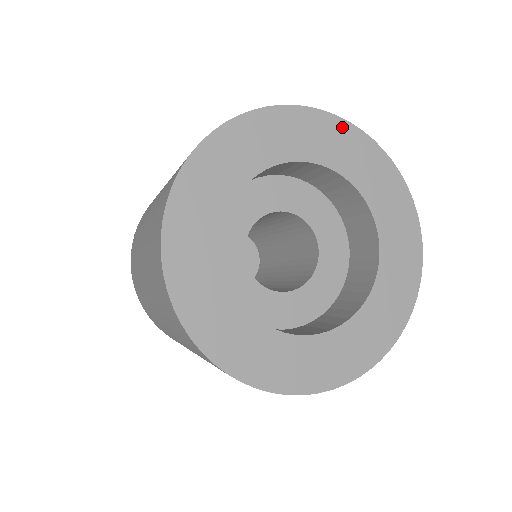
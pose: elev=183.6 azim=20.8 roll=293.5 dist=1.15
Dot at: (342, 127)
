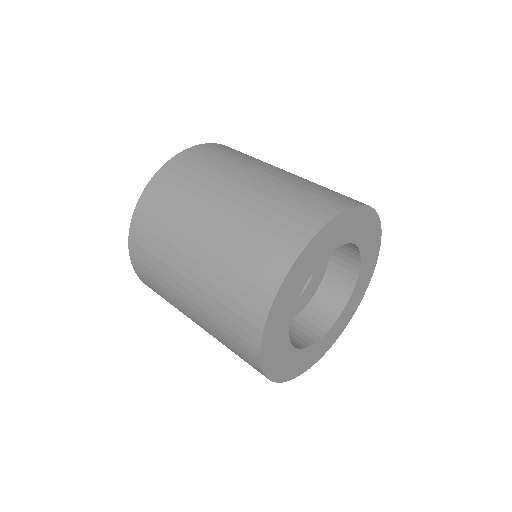
Dot at: (322, 233)
